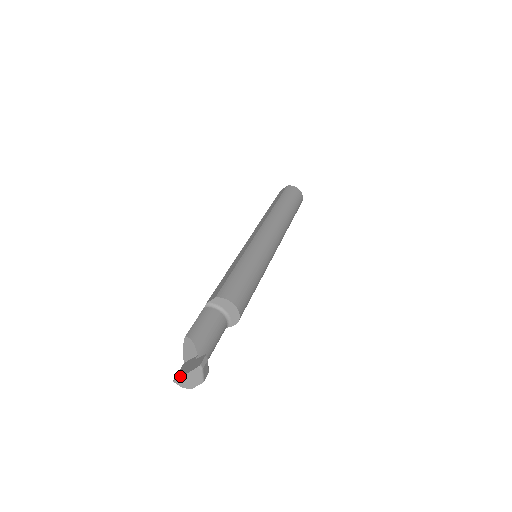
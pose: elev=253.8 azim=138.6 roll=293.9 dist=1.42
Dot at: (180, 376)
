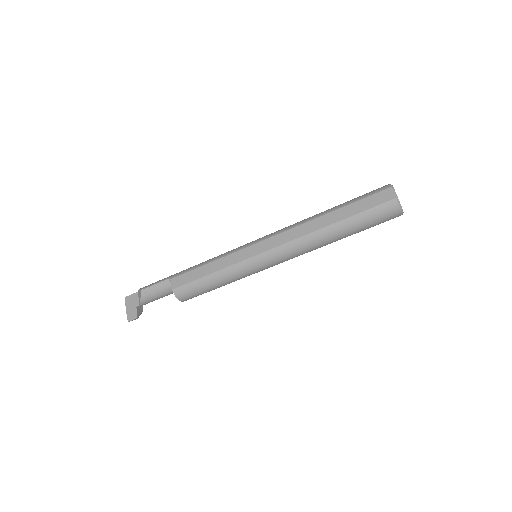
Dot at: (126, 304)
